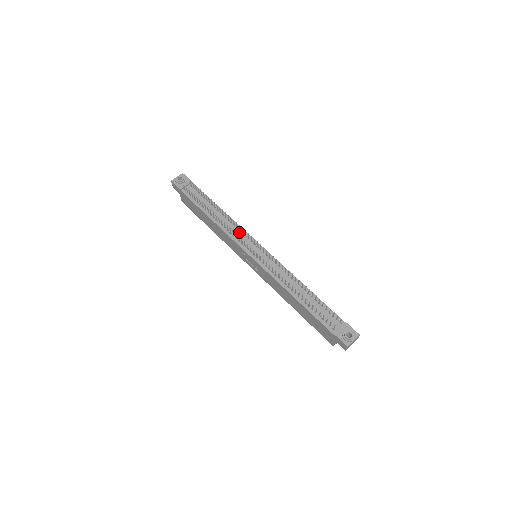
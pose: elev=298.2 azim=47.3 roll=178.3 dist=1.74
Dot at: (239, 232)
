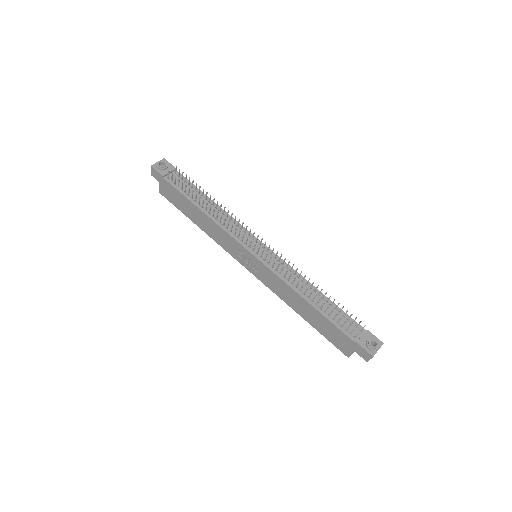
Dot at: (237, 228)
